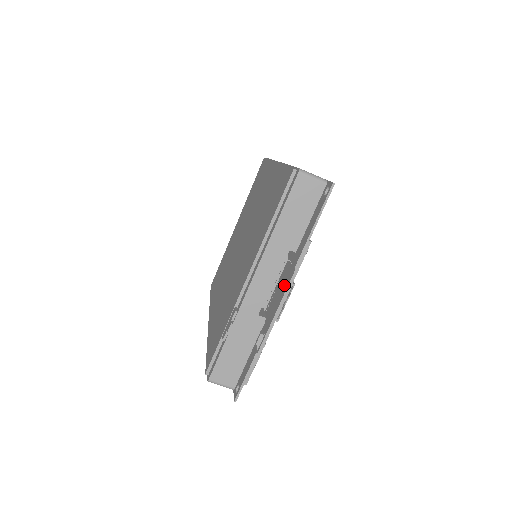
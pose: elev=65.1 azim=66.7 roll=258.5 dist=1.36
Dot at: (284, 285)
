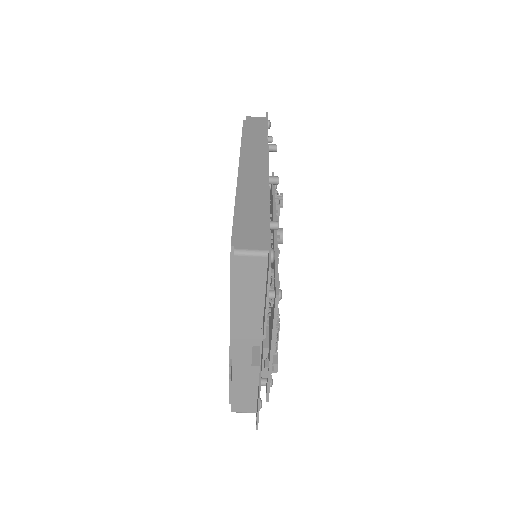
Dot at: (271, 325)
